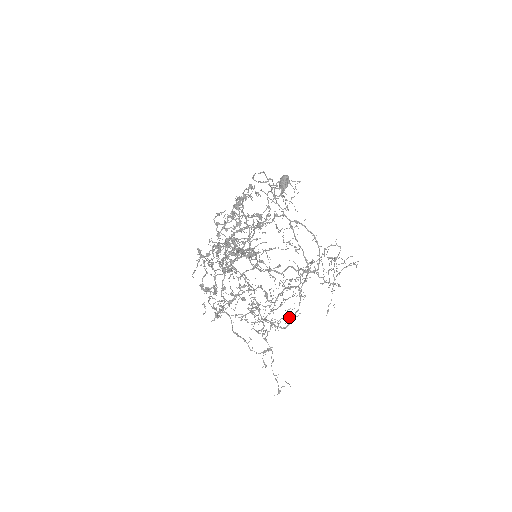
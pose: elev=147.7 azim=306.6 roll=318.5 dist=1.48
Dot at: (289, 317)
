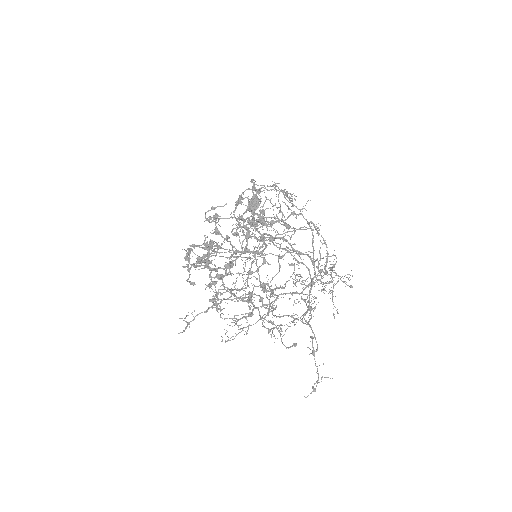
Dot at: occluded
